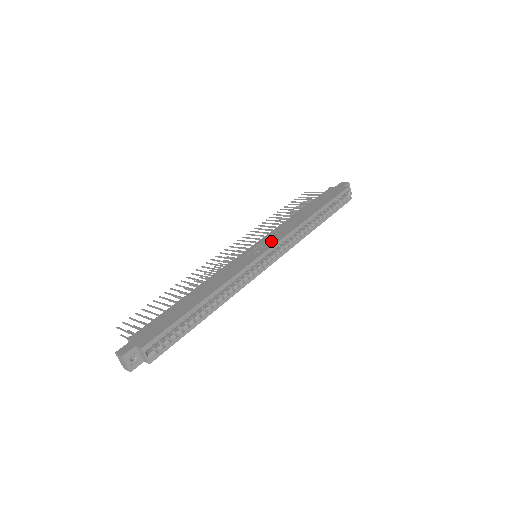
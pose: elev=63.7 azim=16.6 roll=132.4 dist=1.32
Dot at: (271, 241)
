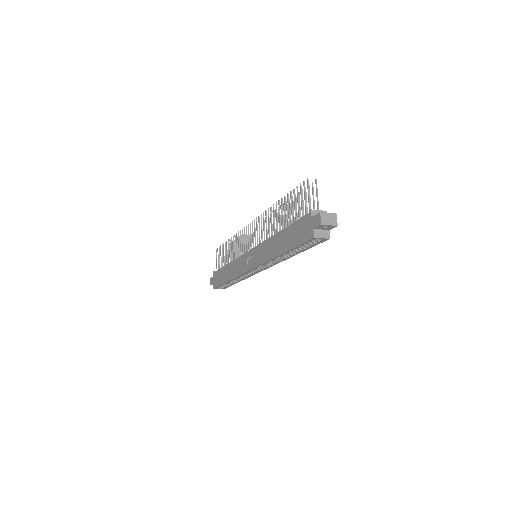
Dot at: (255, 260)
